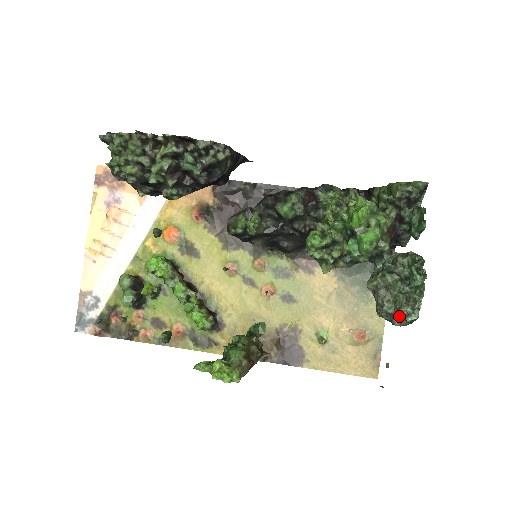
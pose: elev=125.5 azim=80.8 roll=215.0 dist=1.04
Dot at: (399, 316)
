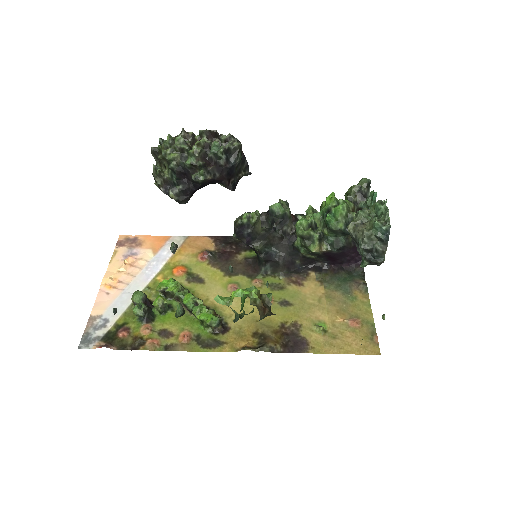
Dot at: (377, 232)
